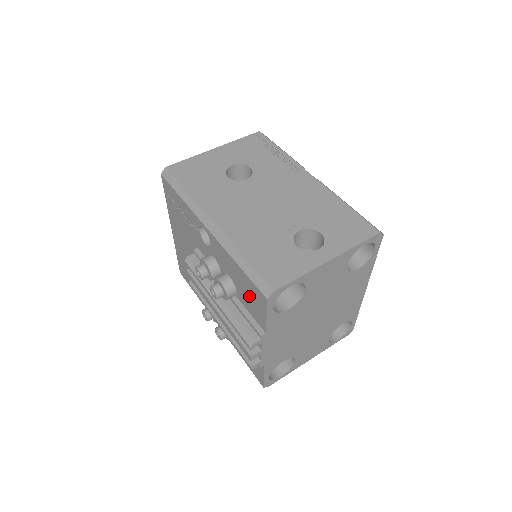
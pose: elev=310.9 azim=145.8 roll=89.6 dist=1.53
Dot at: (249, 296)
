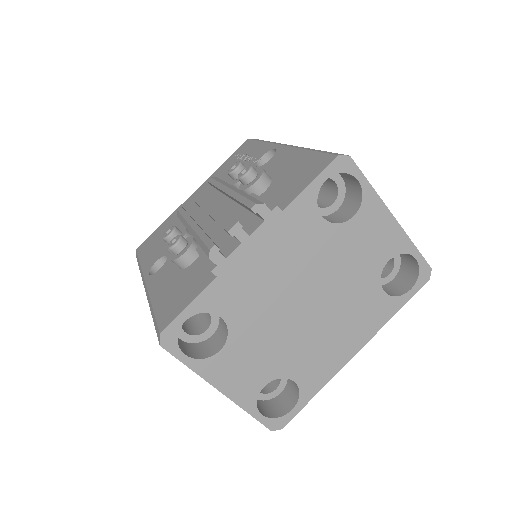
Dot at: (294, 177)
